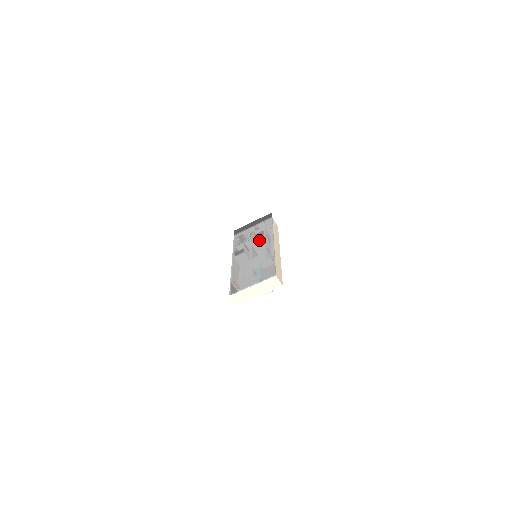
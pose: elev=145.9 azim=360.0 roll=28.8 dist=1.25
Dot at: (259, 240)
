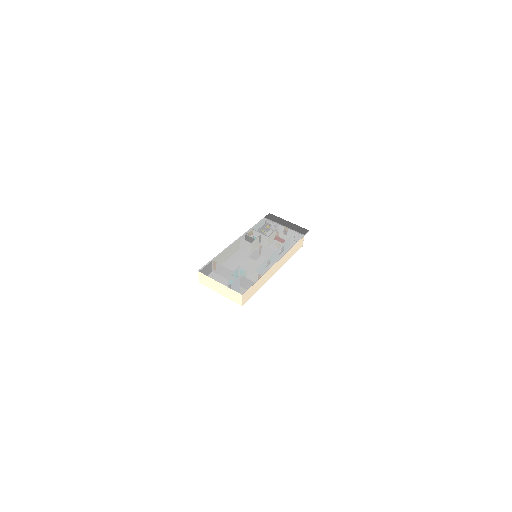
Dot at: (272, 246)
